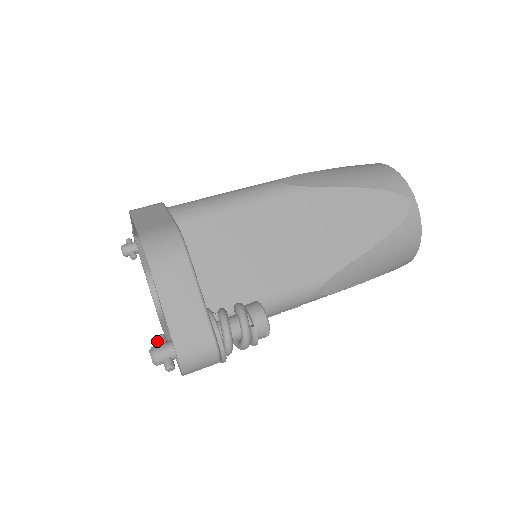
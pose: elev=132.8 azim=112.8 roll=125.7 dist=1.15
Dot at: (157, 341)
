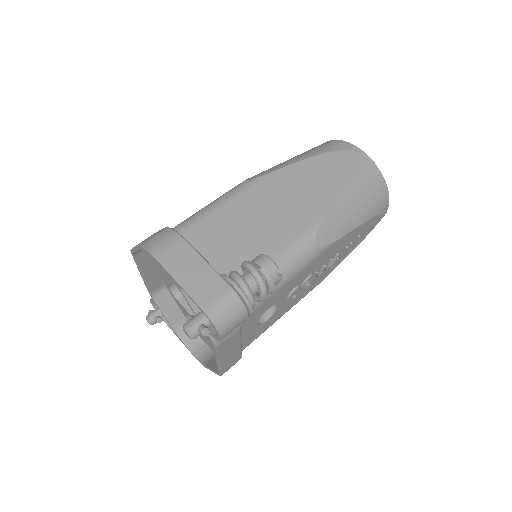
Dot at: (187, 321)
